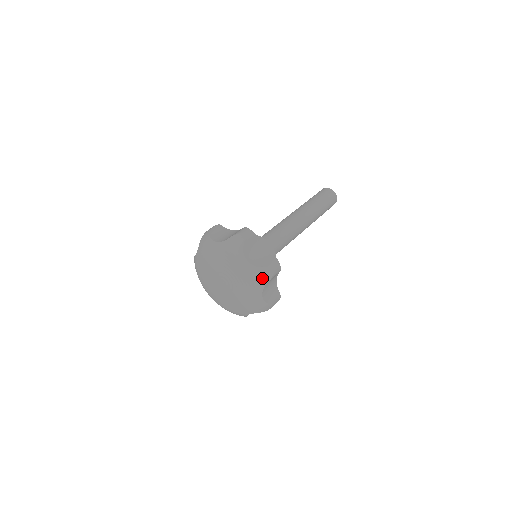
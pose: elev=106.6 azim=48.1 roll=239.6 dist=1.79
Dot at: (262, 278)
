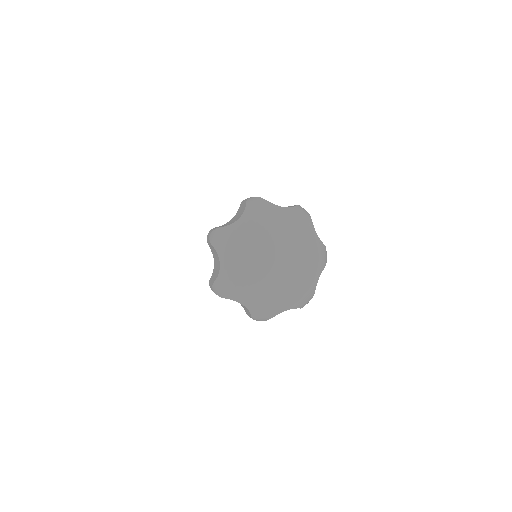
Dot at: (305, 215)
